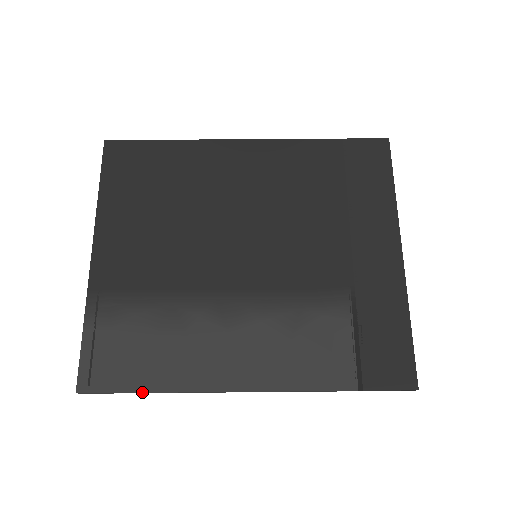
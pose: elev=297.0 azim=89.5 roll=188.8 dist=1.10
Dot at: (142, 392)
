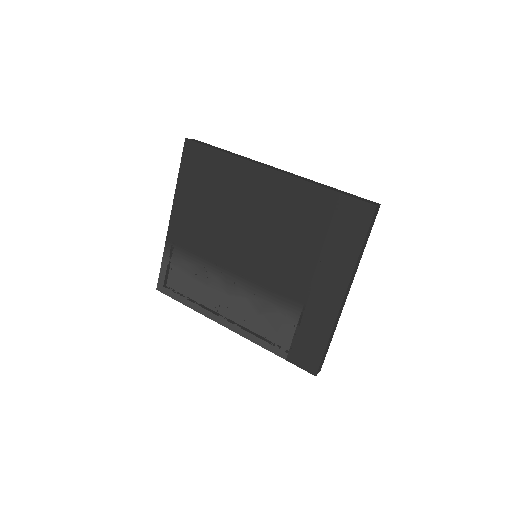
Dot at: (183, 304)
